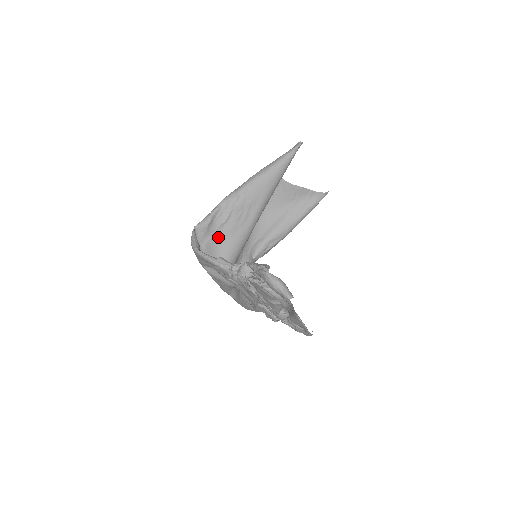
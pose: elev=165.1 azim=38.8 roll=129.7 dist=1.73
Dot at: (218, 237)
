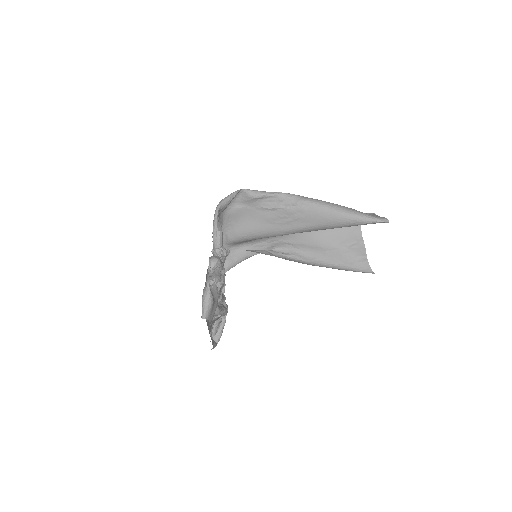
Dot at: (254, 213)
